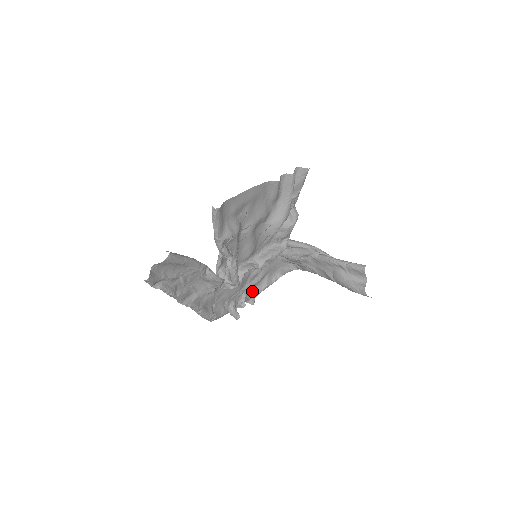
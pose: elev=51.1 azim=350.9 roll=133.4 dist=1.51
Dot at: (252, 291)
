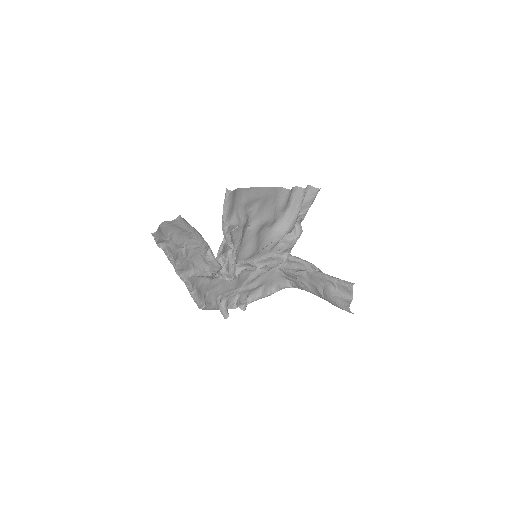
Dot at: (246, 296)
